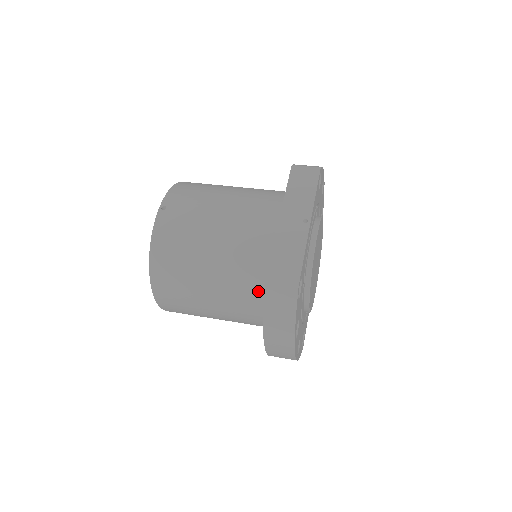
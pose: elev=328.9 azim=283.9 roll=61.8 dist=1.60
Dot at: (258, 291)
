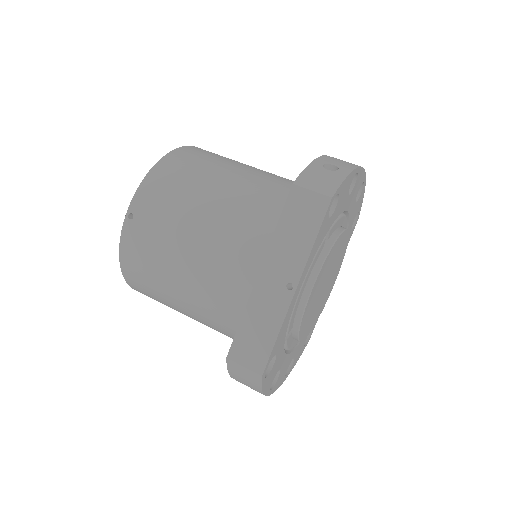
Dot at: (234, 335)
